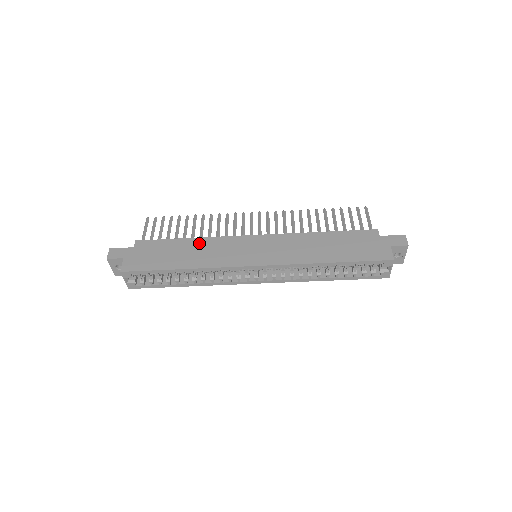
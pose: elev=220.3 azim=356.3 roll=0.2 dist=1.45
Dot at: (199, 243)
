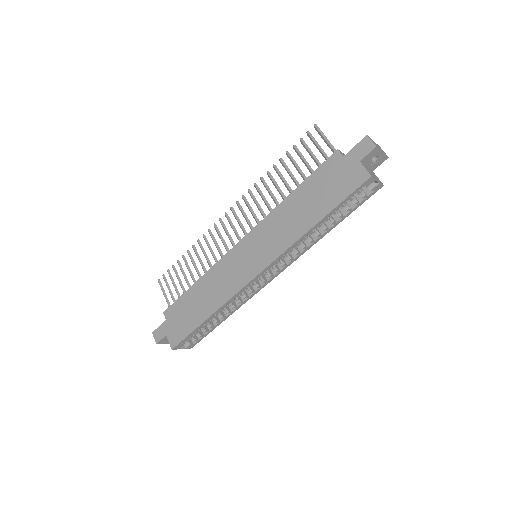
Dot at: (205, 282)
